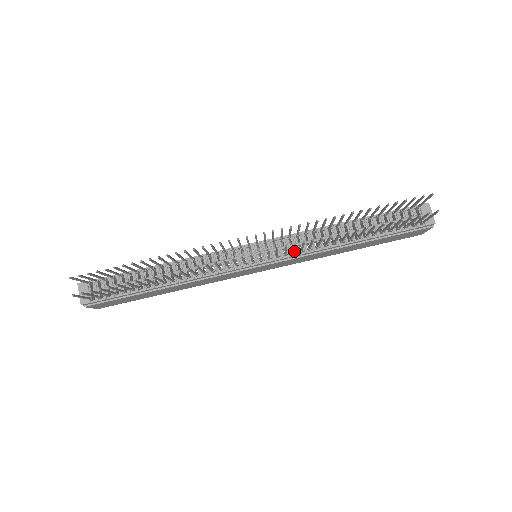
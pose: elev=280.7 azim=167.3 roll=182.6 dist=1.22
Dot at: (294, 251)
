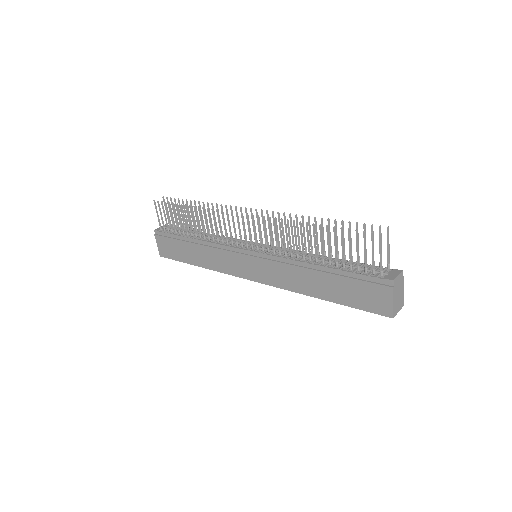
Dot at: (273, 244)
